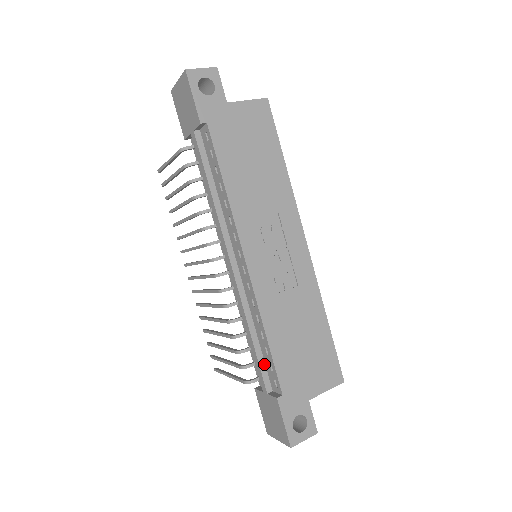
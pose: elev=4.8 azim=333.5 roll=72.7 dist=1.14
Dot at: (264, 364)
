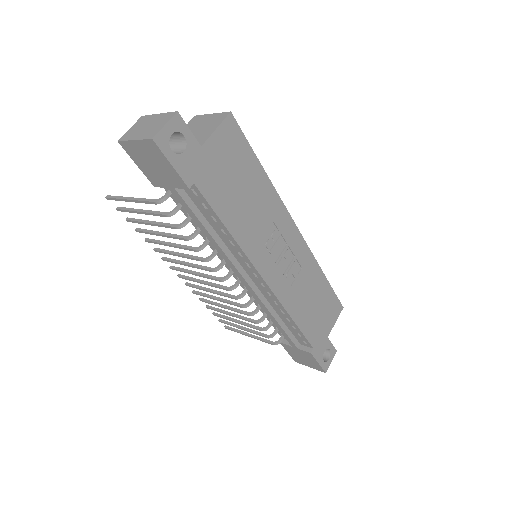
Dot at: (290, 332)
